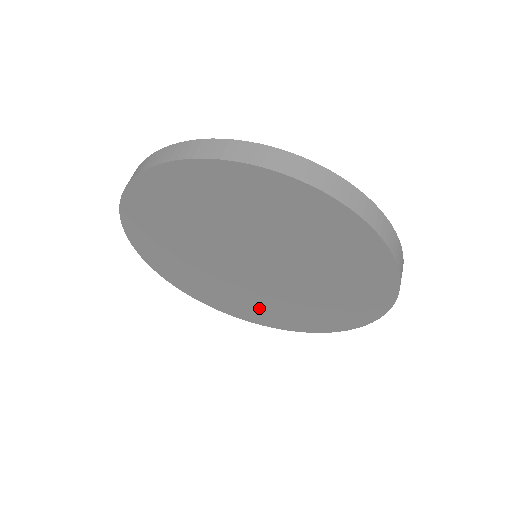
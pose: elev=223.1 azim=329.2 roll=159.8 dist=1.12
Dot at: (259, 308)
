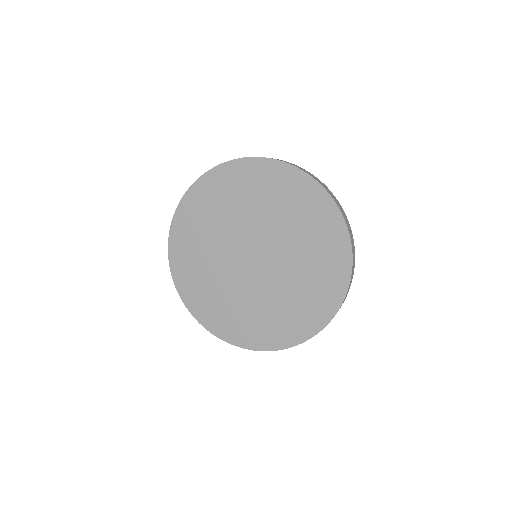
Dot at: (257, 320)
